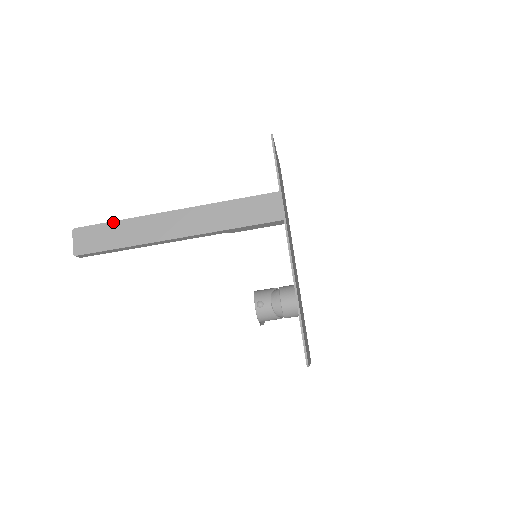
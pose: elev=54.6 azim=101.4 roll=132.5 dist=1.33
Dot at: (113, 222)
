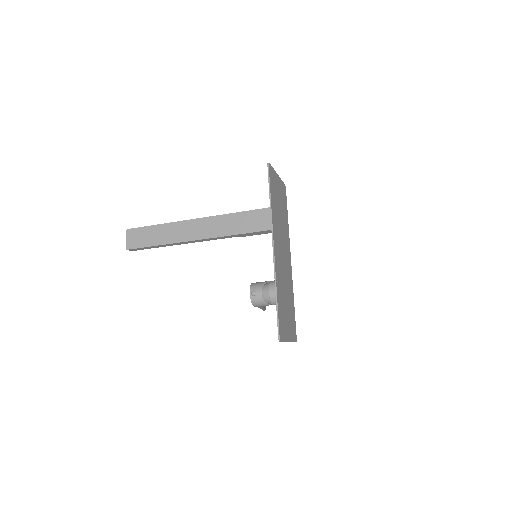
Dot at: (154, 226)
